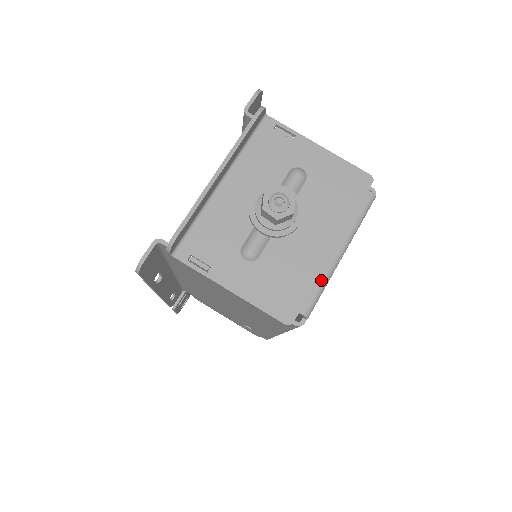
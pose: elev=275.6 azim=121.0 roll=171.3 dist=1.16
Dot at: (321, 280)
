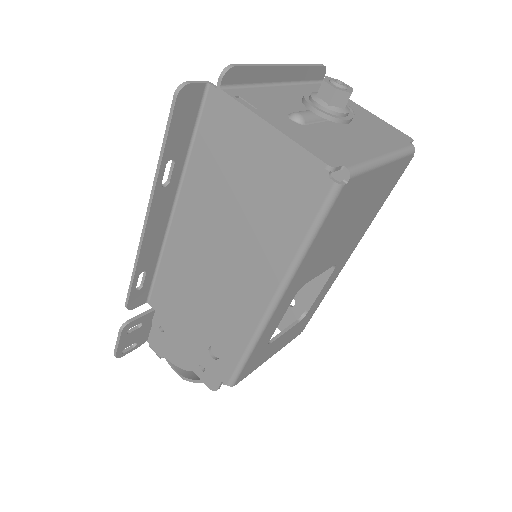
Dot at: (366, 160)
